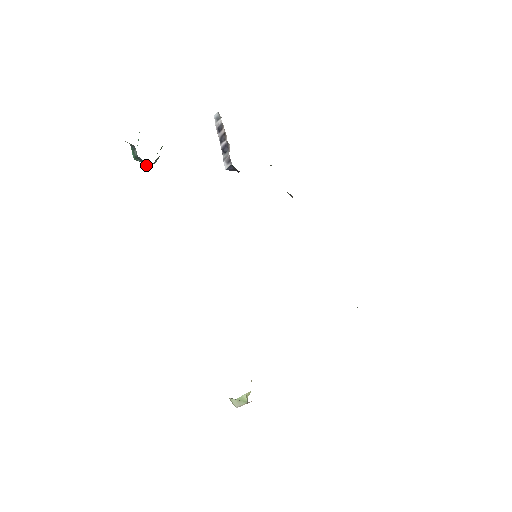
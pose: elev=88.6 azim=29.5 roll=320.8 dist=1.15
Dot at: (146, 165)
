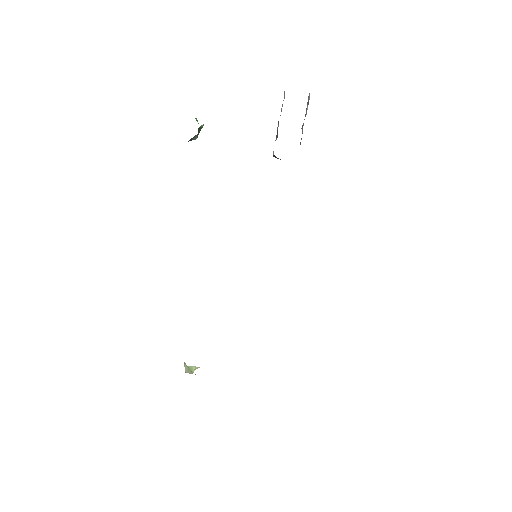
Dot at: occluded
